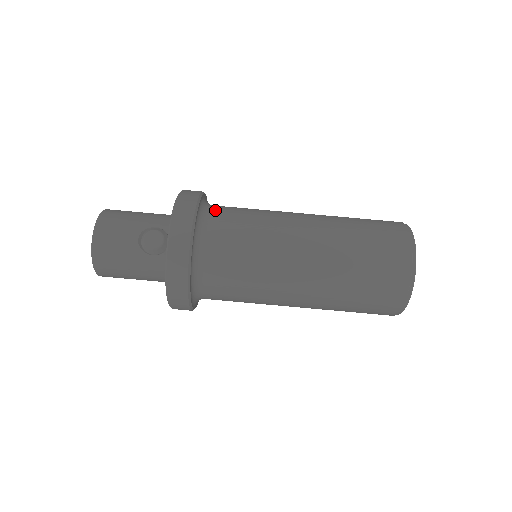
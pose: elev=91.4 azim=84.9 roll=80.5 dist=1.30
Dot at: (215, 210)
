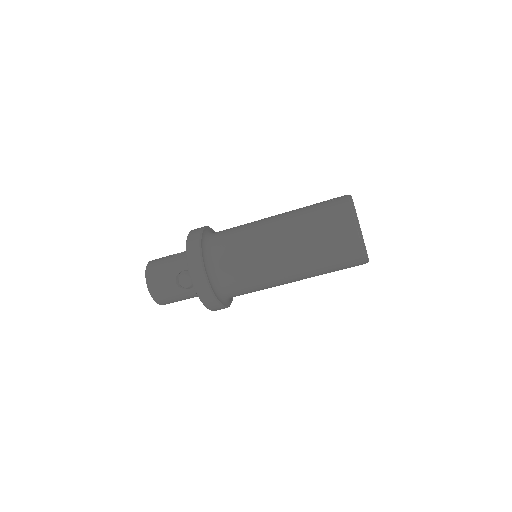
Dot at: (214, 246)
